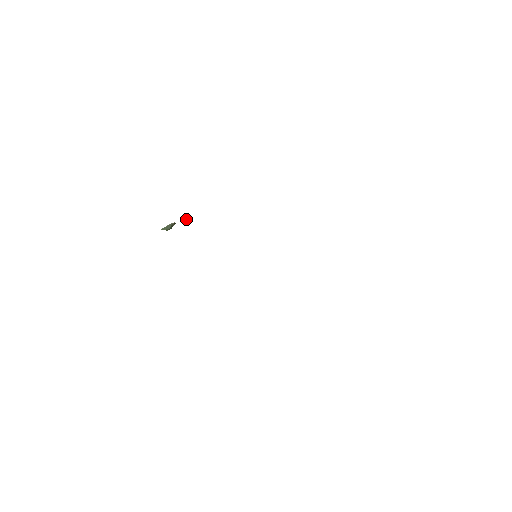
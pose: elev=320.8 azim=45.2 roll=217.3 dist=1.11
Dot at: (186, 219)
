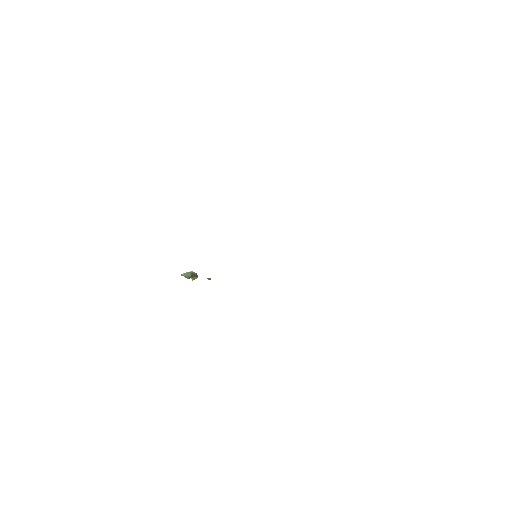
Dot at: (210, 279)
